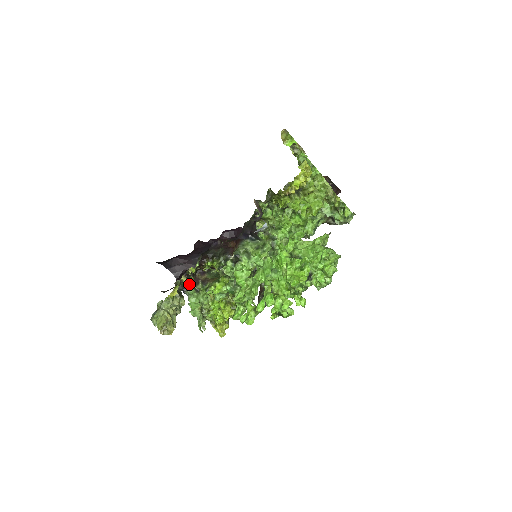
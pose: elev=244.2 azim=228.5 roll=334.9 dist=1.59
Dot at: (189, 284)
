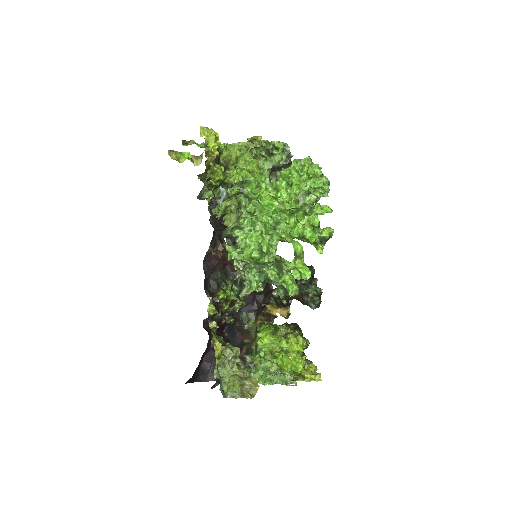
Dot at: occluded
